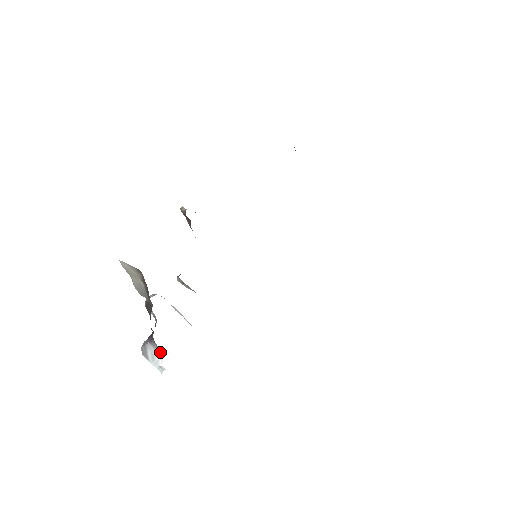
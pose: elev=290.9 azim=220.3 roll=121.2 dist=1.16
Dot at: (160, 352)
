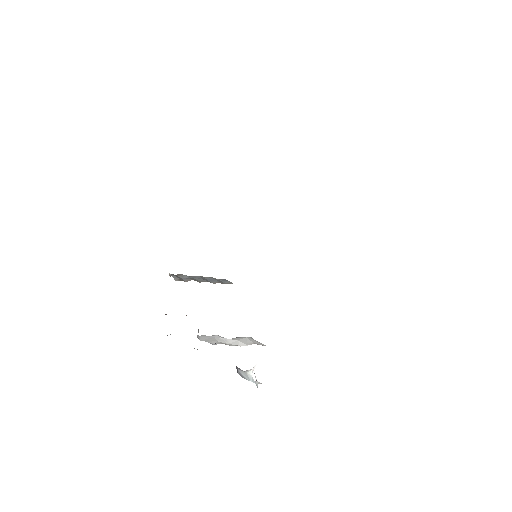
Dot at: (248, 372)
